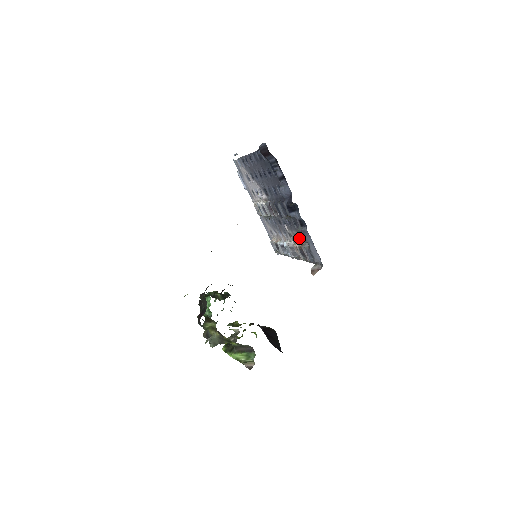
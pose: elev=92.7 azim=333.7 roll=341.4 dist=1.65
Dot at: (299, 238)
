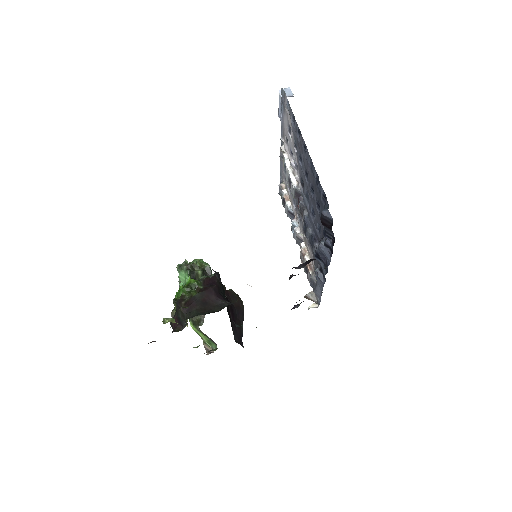
Dot at: (311, 257)
